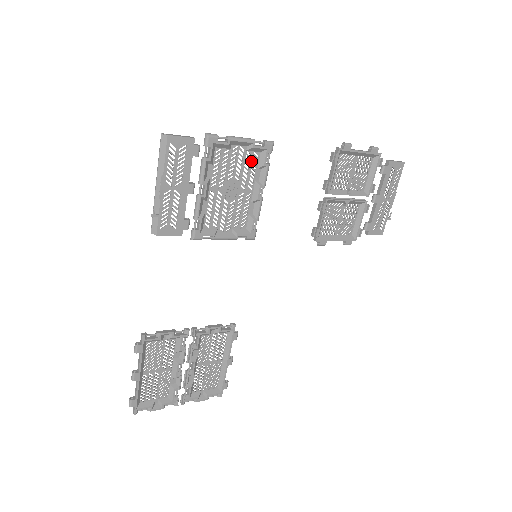
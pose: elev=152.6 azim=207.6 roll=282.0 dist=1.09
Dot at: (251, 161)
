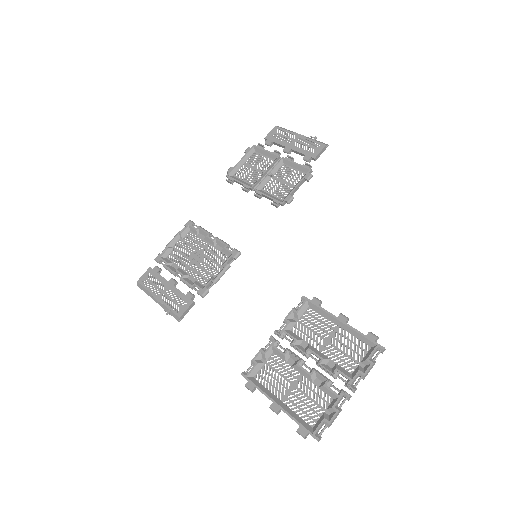
Dot at: (190, 238)
